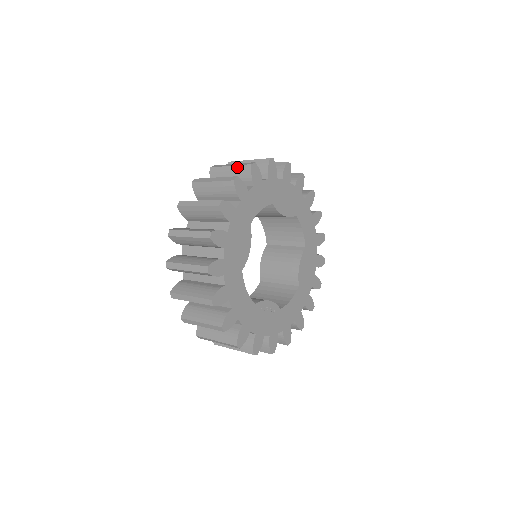
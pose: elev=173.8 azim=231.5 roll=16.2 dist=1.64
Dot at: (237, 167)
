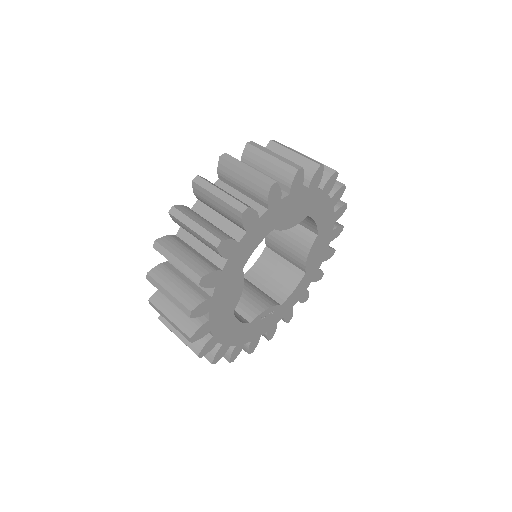
Dot at: (225, 204)
